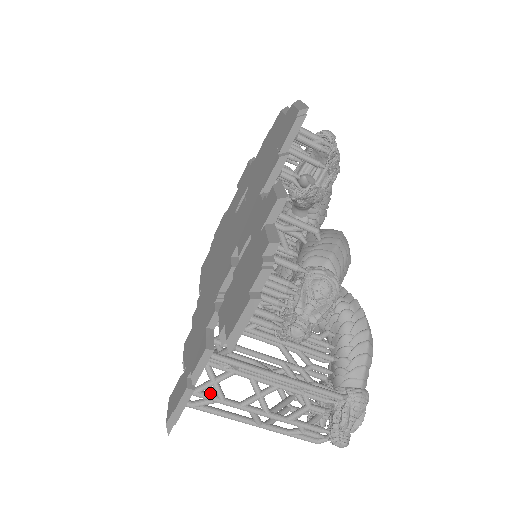
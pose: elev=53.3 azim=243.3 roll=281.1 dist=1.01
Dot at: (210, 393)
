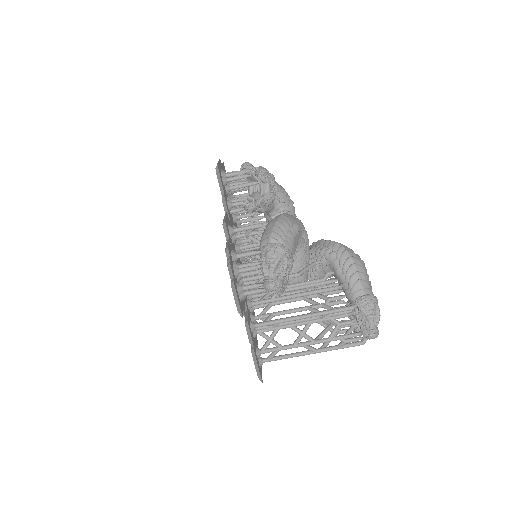
Dot at: (272, 348)
